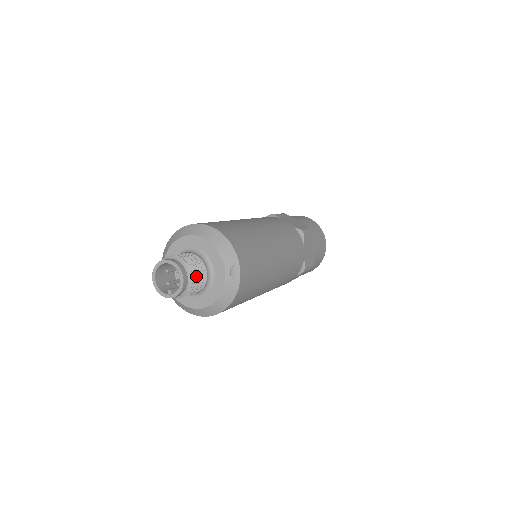
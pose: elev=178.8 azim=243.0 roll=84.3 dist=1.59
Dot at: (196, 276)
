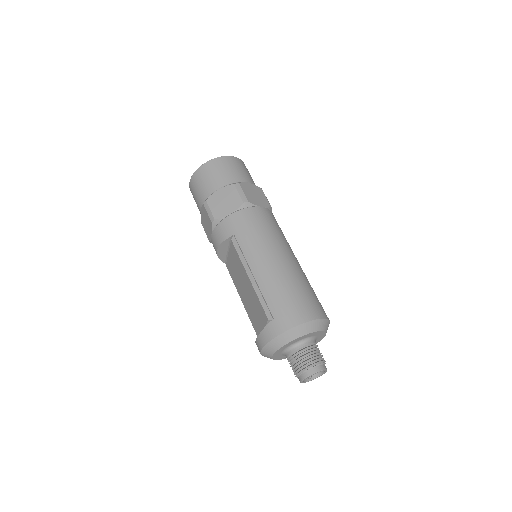
Dot at: occluded
